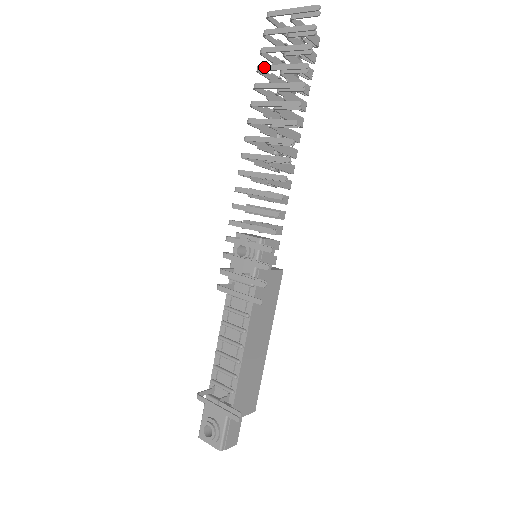
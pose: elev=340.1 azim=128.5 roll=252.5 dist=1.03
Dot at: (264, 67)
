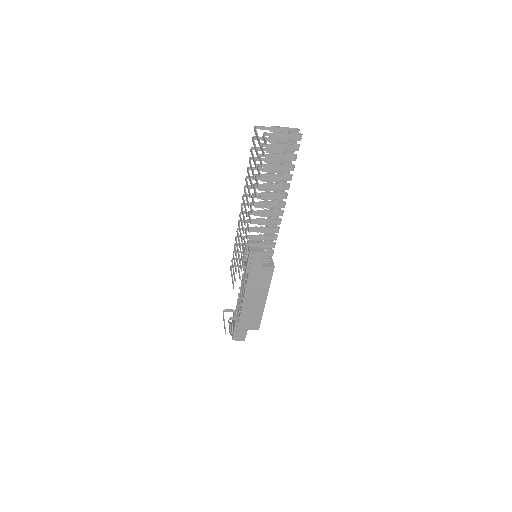
Dot at: (249, 161)
